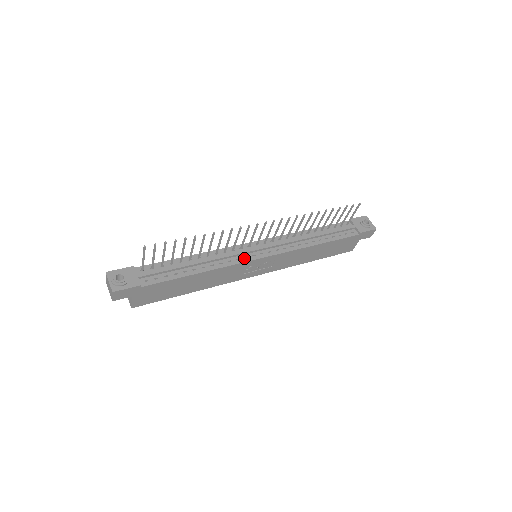
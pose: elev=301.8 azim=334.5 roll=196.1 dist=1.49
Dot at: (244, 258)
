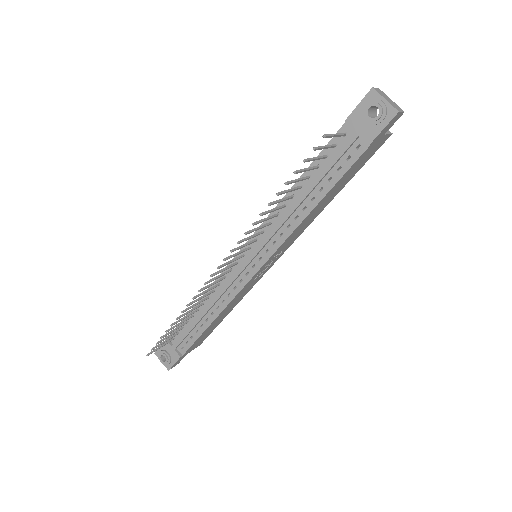
Dot at: (240, 283)
